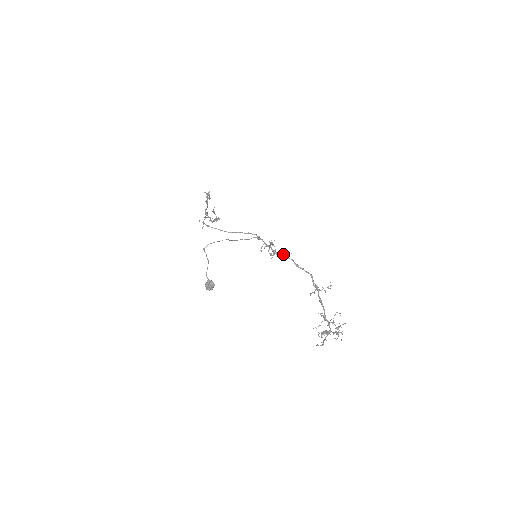
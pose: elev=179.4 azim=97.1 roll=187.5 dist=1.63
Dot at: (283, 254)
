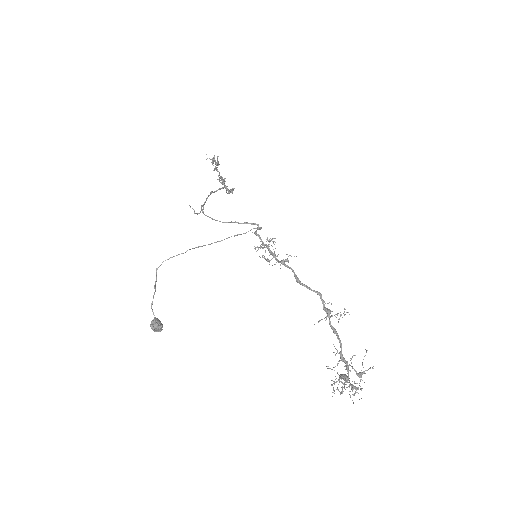
Dot at: (280, 261)
